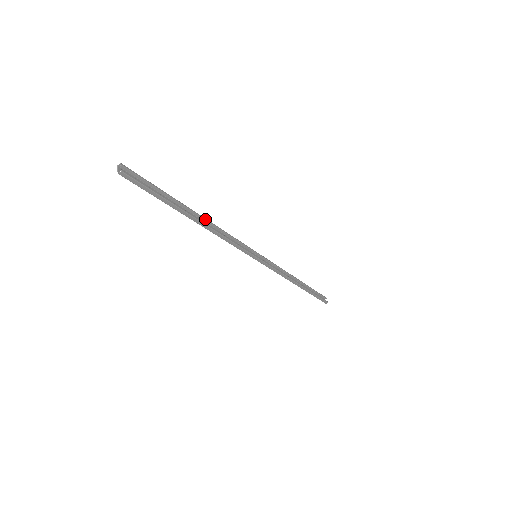
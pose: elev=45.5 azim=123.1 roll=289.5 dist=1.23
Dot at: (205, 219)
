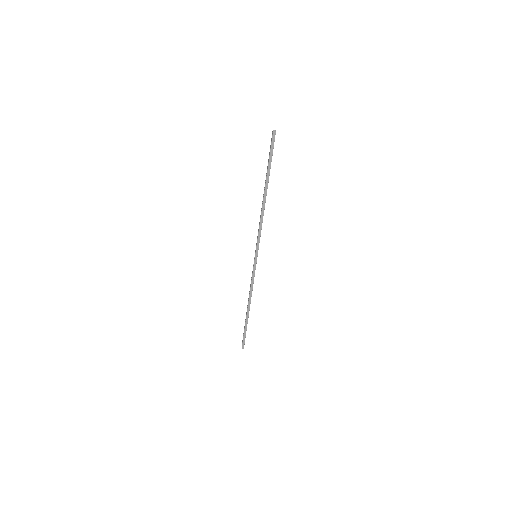
Dot at: (265, 201)
